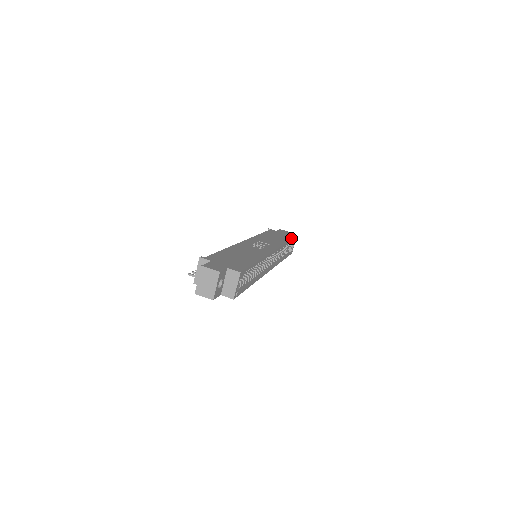
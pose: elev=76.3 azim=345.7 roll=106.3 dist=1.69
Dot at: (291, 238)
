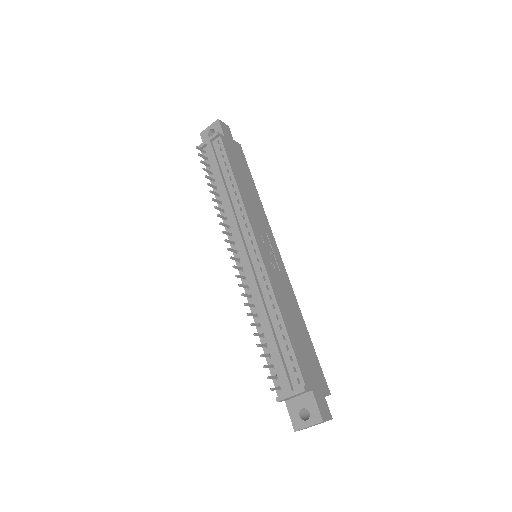
Dot at: (247, 165)
